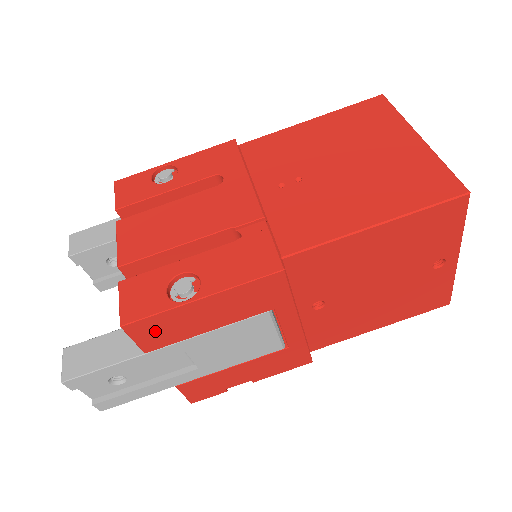
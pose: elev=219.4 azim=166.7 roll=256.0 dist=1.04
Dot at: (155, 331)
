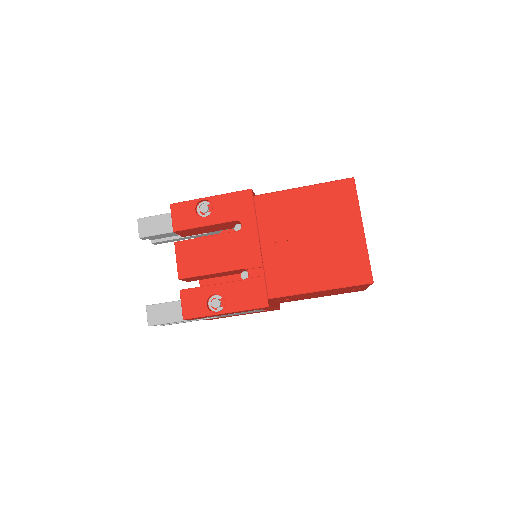
Dot at: occluded
